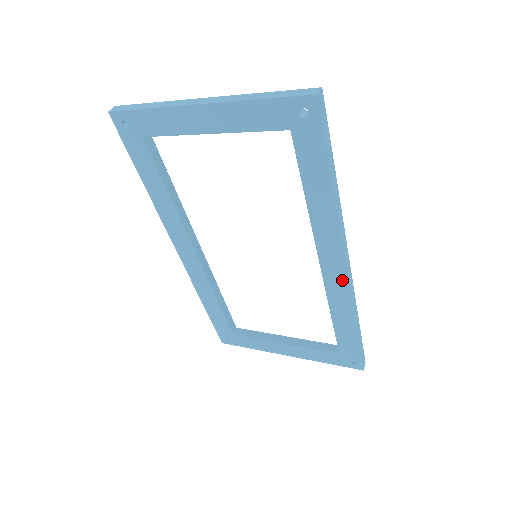
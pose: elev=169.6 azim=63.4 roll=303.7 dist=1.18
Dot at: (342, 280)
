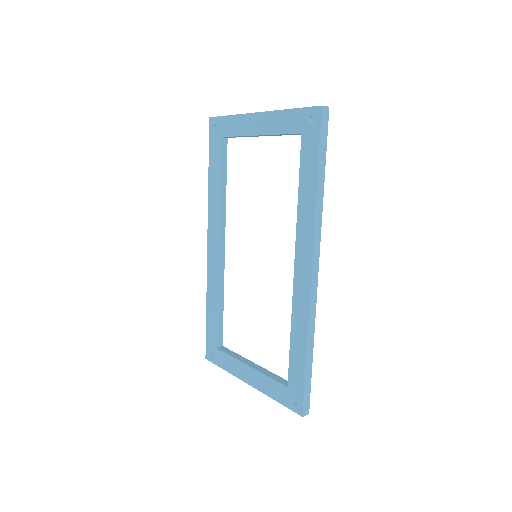
Dot at: (306, 286)
